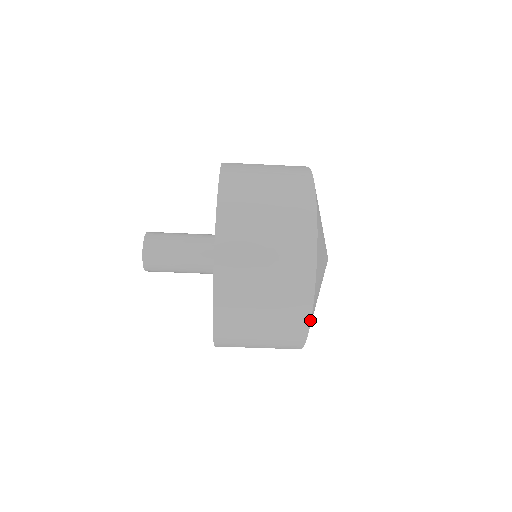
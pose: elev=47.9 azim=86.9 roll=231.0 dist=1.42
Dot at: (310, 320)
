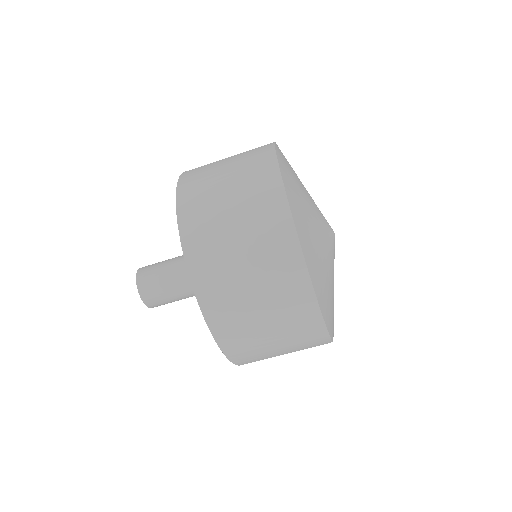
Dot at: (286, 198)
